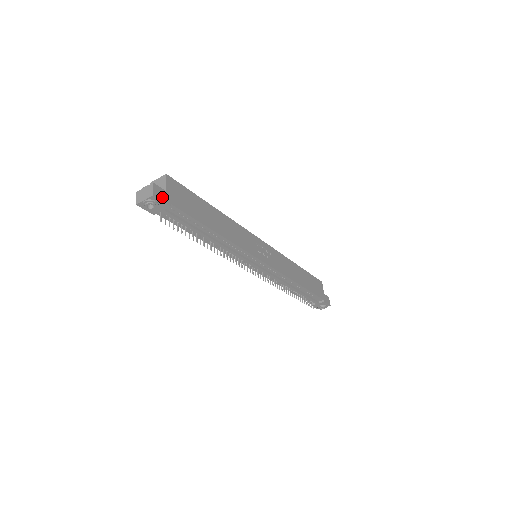
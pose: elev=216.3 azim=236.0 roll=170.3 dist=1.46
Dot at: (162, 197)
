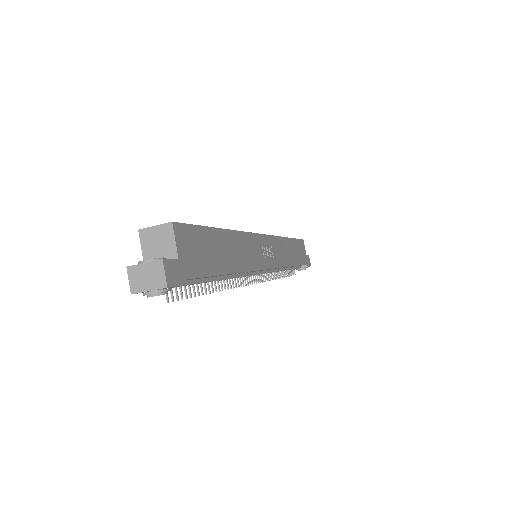
Dot at: (177, 277)
